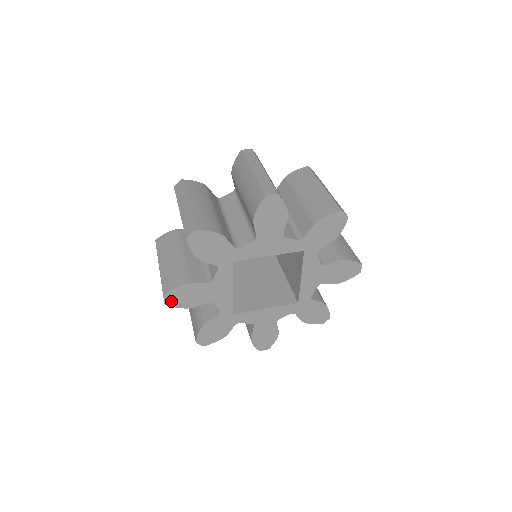
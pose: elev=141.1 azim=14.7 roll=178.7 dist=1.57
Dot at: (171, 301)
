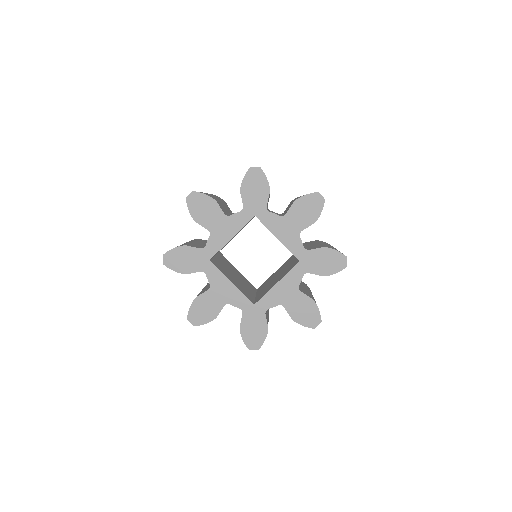
Dot at: (196, 321)
